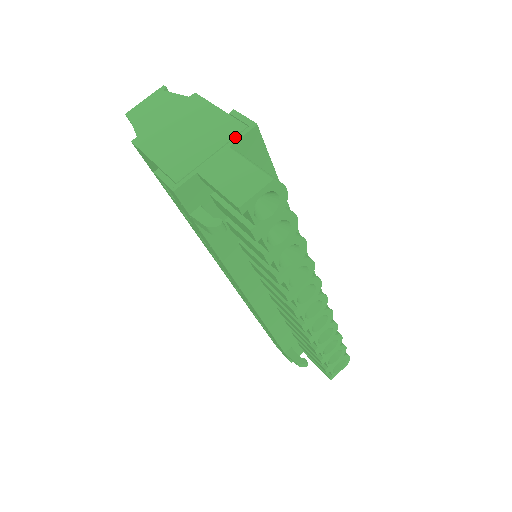
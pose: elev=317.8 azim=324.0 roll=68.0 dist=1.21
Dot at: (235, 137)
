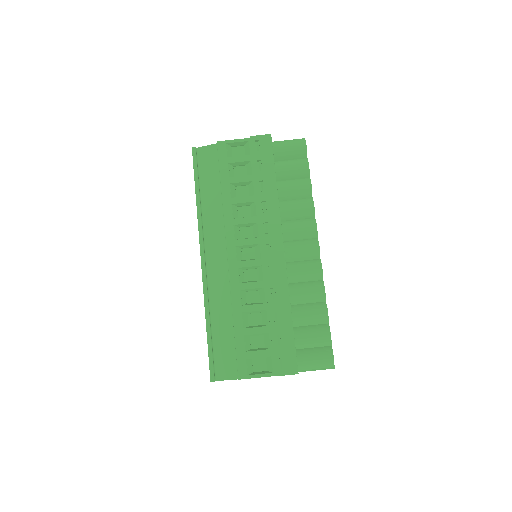
Dot at: occluded
